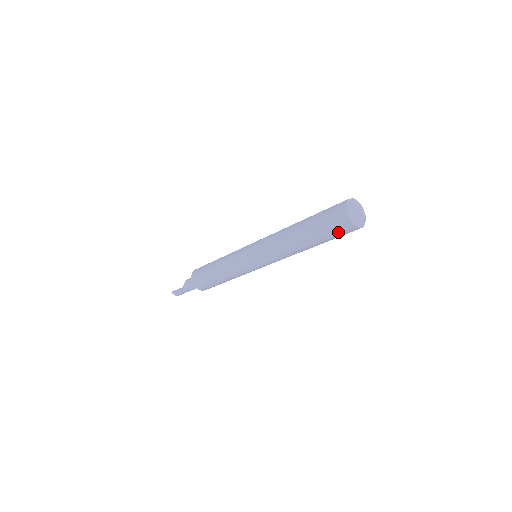
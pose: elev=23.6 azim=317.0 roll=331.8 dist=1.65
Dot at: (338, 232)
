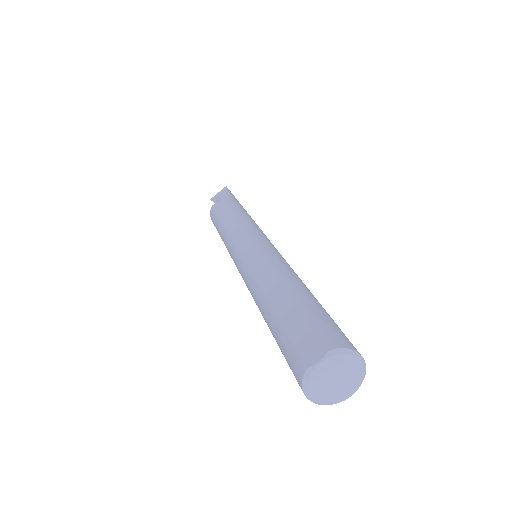
Dot at: occluded
